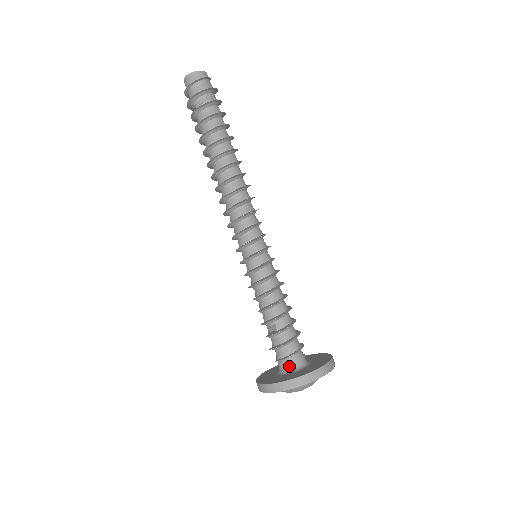
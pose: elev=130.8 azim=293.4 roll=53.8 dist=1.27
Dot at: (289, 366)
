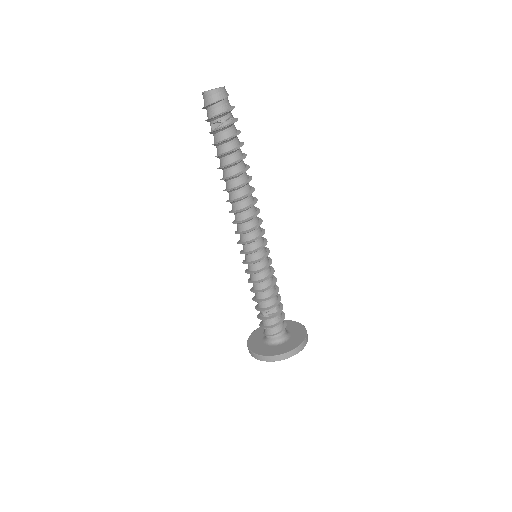
Dot at: (283, 336)
